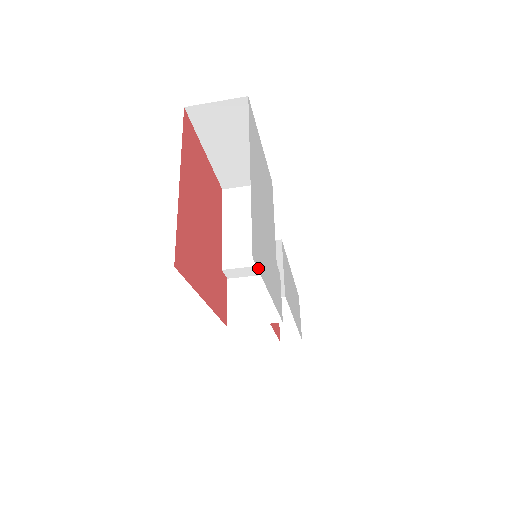
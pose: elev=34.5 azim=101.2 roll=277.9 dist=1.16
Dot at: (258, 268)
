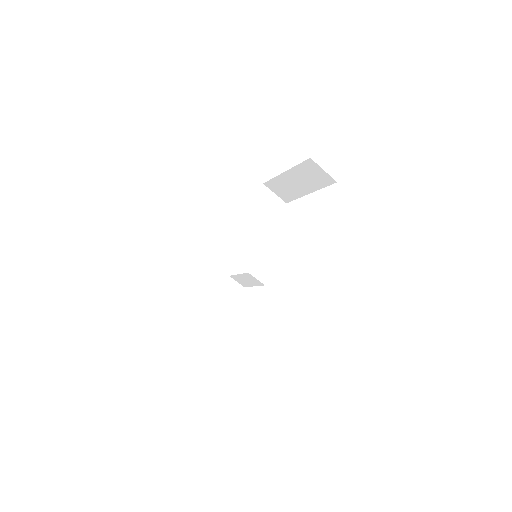
Dot at: occluded
